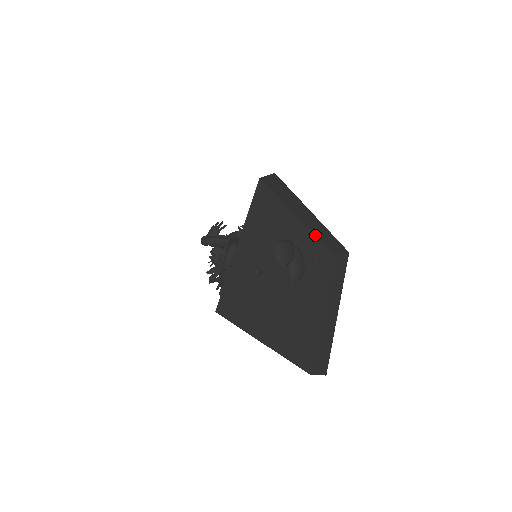
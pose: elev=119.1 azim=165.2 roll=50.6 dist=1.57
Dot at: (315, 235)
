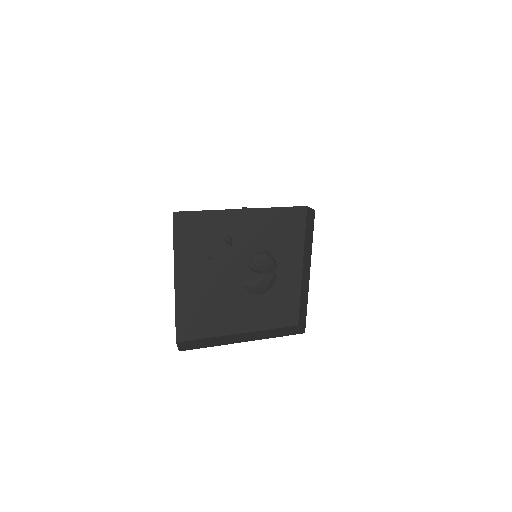
Dot at: (301, 292)
